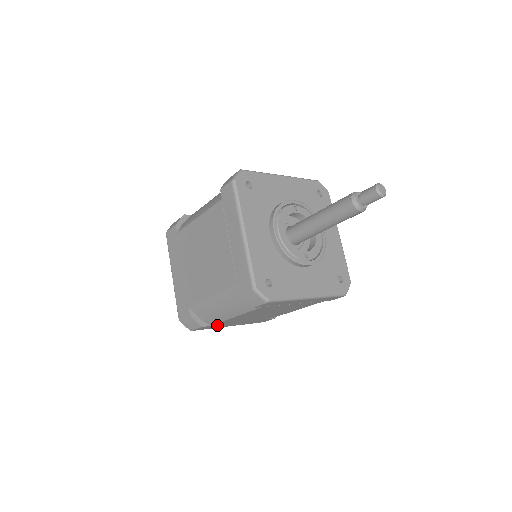
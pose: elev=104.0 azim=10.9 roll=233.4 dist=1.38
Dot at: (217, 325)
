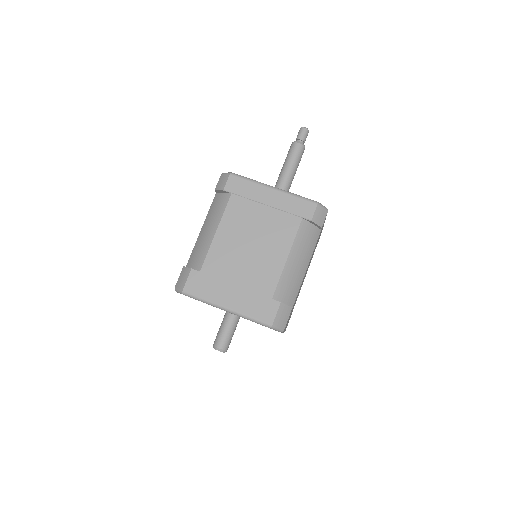
Dot at: (291, 311)
